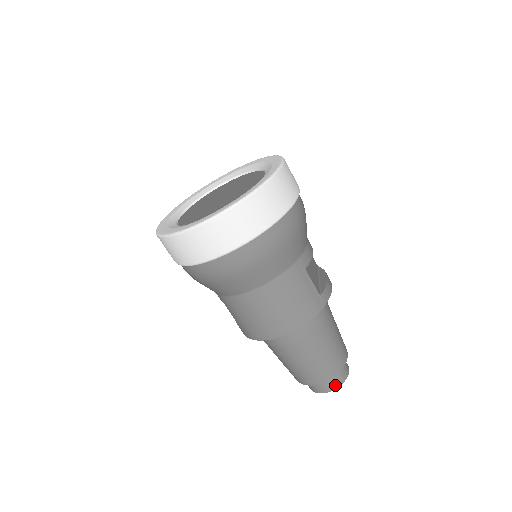
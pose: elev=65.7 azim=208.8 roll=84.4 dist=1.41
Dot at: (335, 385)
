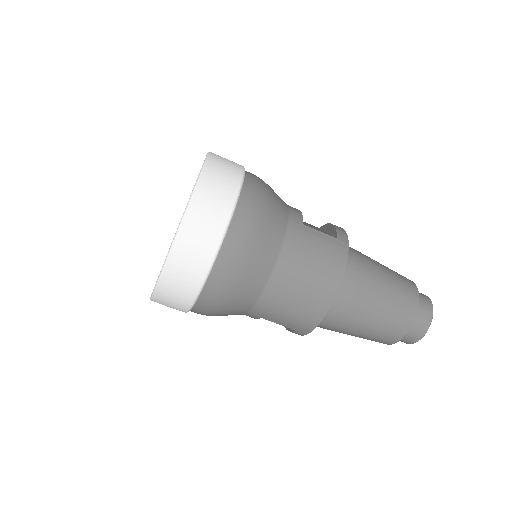
Dot at: (427, 318)
